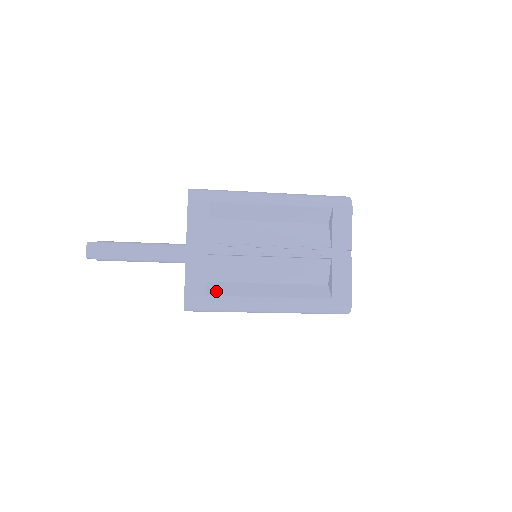
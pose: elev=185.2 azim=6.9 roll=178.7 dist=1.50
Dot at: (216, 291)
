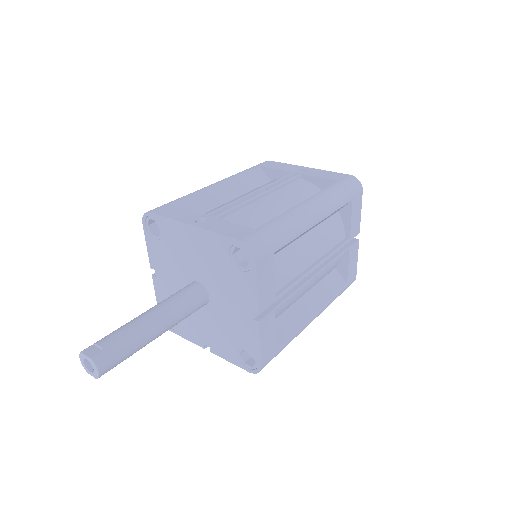
Dot at: (279, 338)
